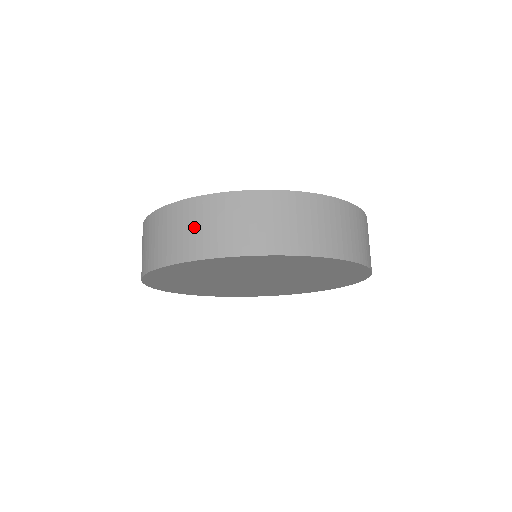
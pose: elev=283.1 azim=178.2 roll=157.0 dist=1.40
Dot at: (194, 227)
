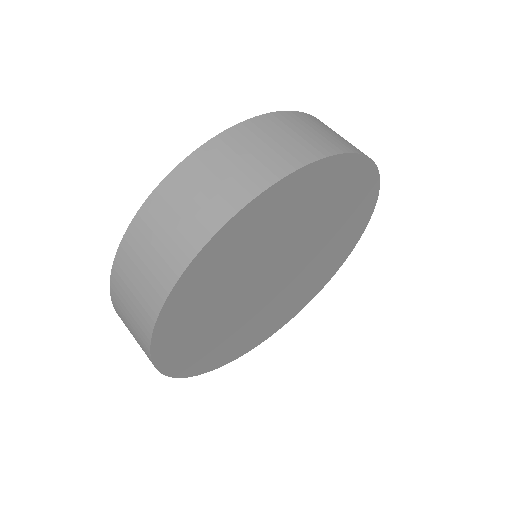
Dot at: (139, 273)
